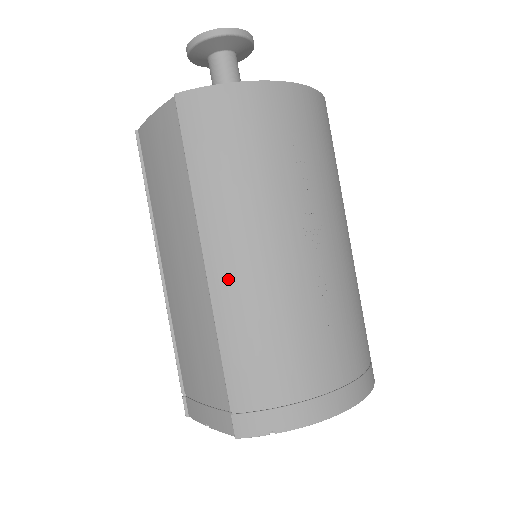
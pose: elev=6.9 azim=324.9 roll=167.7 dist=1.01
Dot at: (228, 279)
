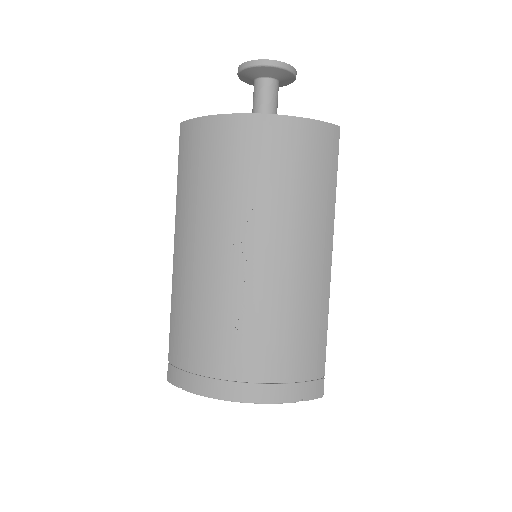
Dot at: (180, 266)
